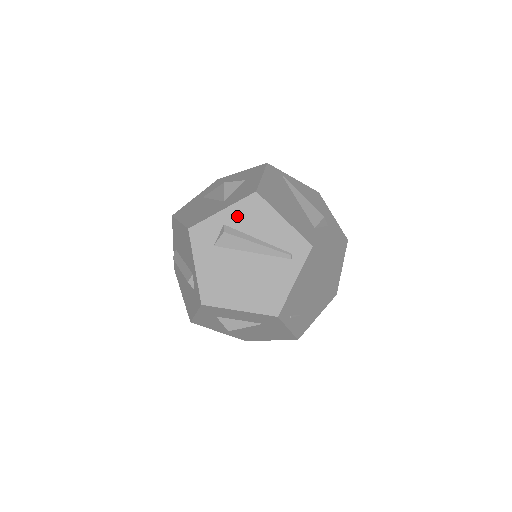
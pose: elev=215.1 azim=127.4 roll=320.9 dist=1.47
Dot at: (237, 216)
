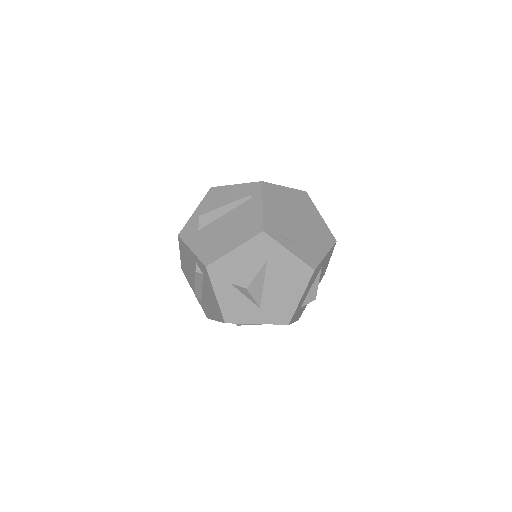
Dot at: (206, 206)
